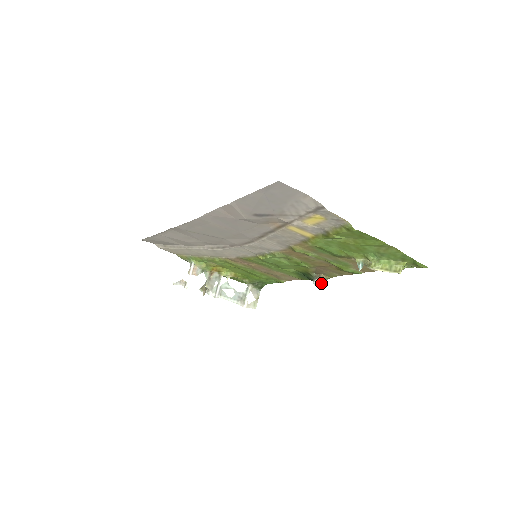
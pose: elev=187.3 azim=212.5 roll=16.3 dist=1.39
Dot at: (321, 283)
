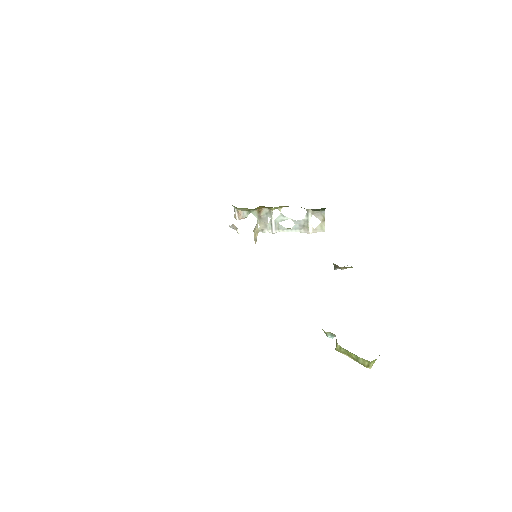
Dot at: occluded
